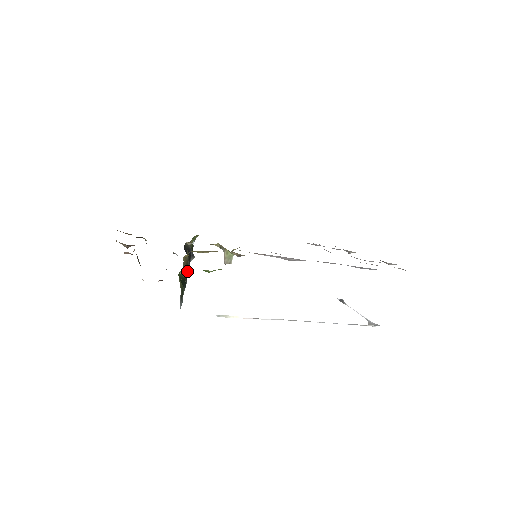
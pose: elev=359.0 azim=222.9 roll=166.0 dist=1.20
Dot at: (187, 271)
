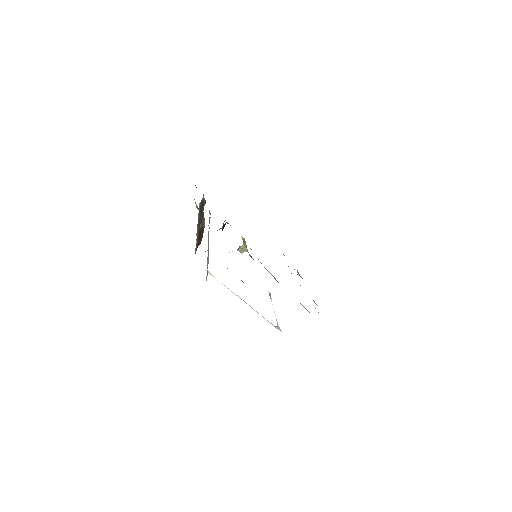
Dot at: occluded
